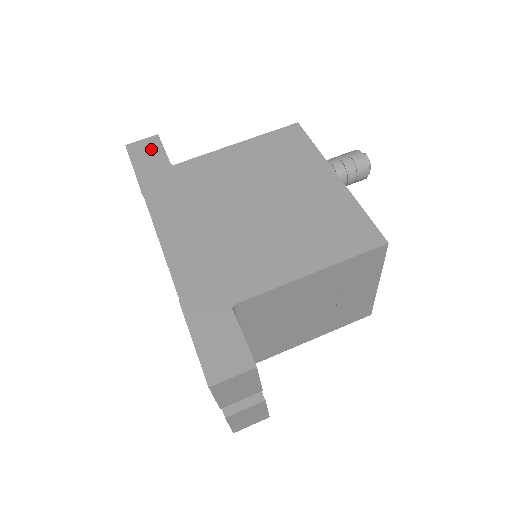
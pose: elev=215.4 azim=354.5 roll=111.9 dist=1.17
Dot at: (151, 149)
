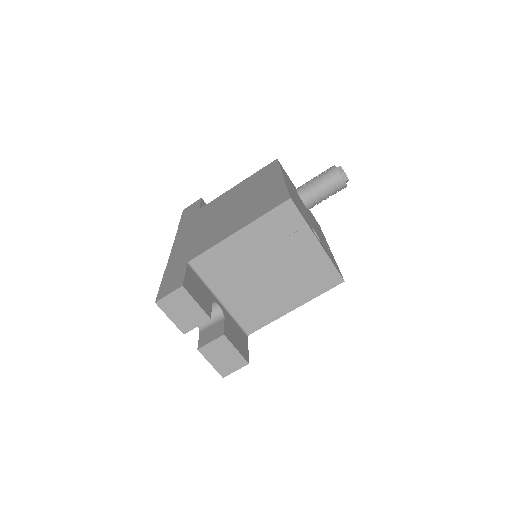
Dot at: (194, 206)
